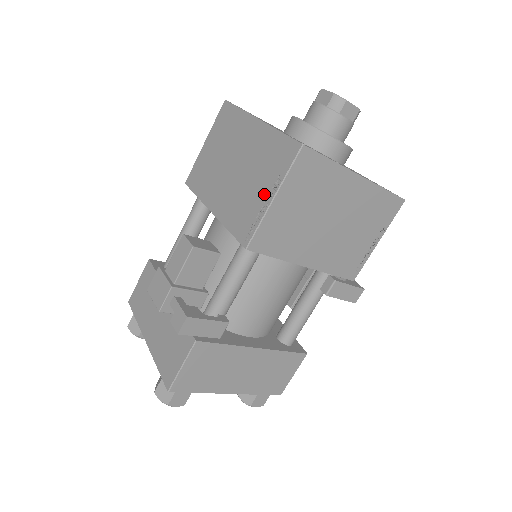
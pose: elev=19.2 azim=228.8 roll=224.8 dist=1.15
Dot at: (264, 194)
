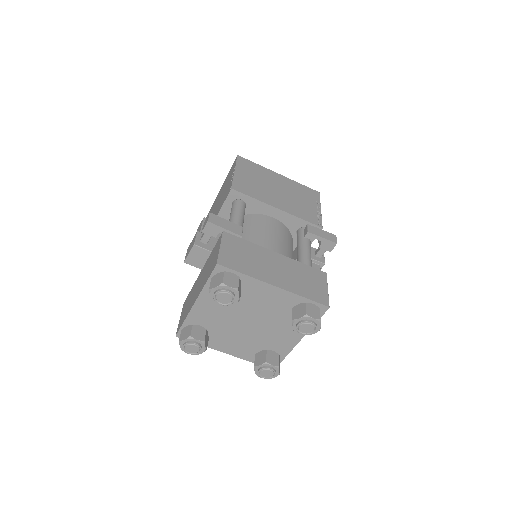
Dot at: (231, 178)
